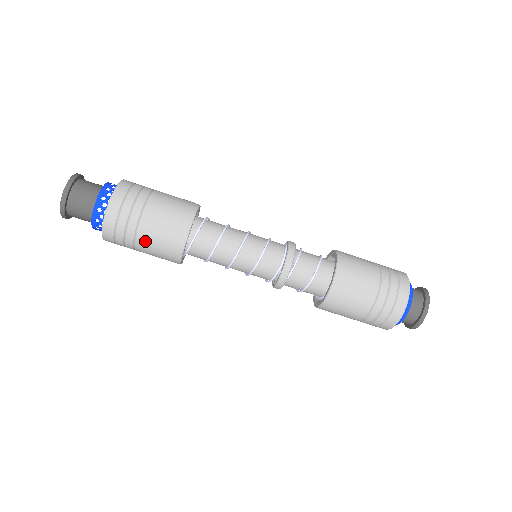
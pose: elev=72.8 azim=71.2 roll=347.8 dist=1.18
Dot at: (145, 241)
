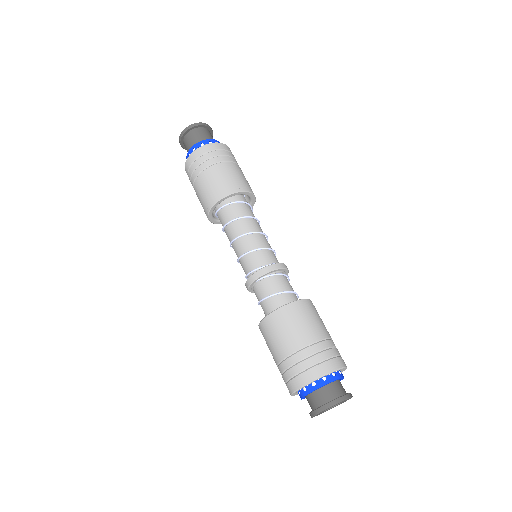
Dot at: (206, 177)
